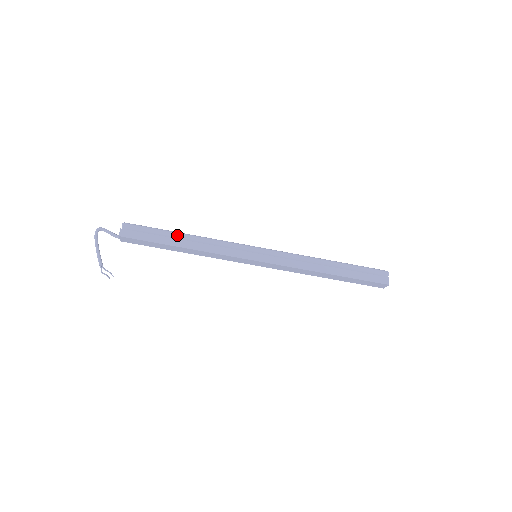
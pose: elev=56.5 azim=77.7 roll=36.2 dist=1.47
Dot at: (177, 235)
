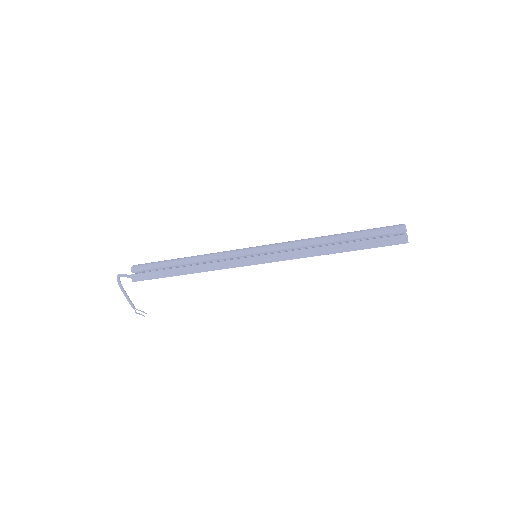
Dot at: (177, 264)
